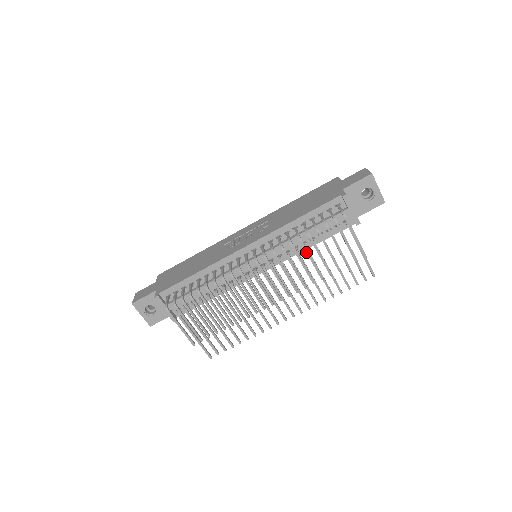
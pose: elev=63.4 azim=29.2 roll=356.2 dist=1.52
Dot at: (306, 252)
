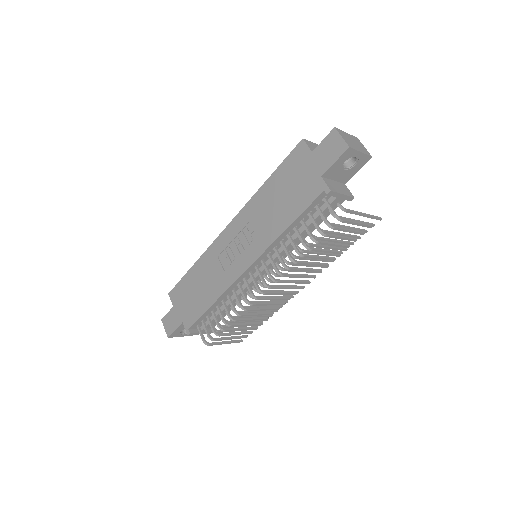
Dot at: (312, 258)
